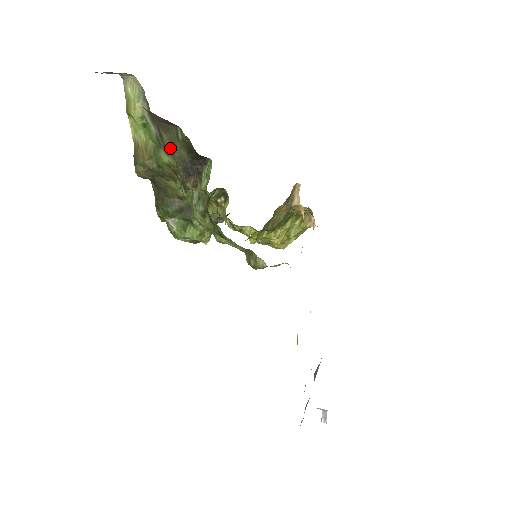
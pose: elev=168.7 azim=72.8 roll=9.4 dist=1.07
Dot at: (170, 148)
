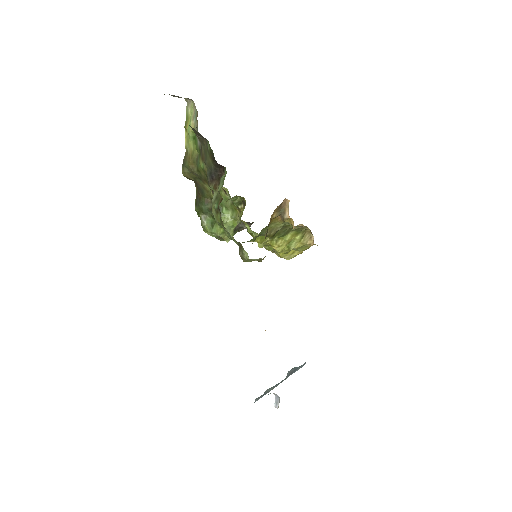
Dot at: (204, 157)
